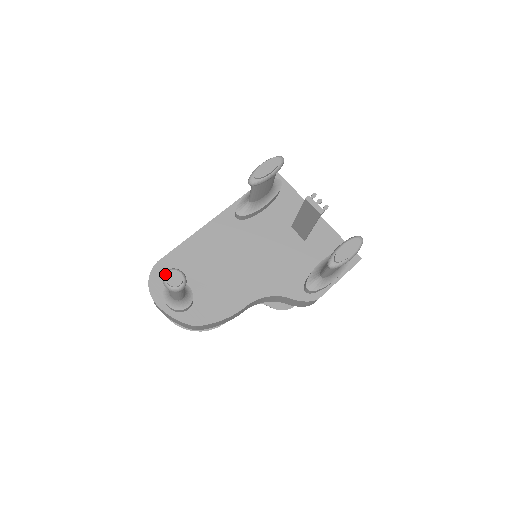
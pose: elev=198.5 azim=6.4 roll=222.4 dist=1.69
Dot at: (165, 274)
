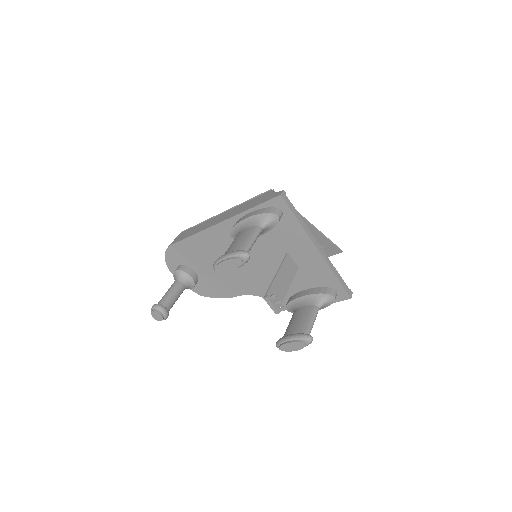
Dot at: (151, 310)
